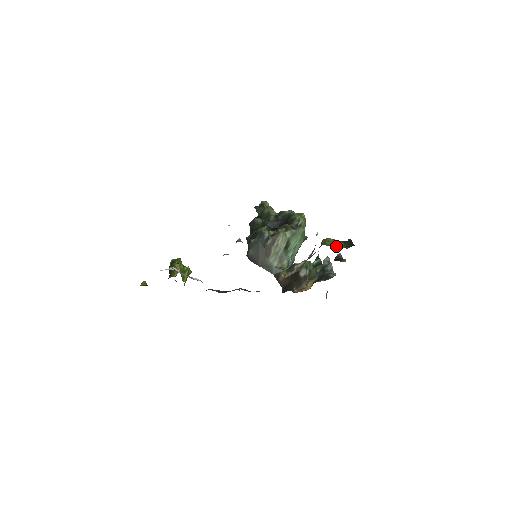
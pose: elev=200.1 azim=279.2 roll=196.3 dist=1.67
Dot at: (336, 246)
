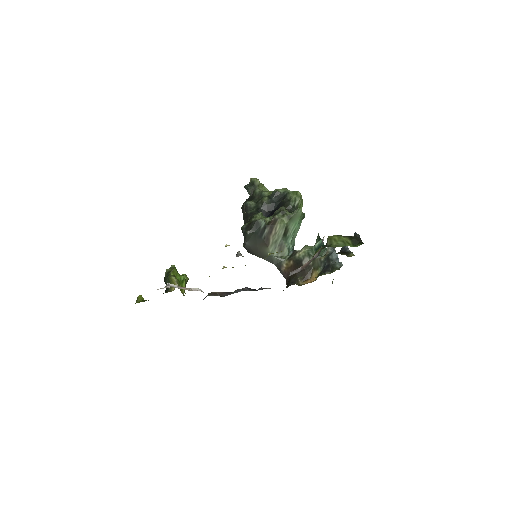
Dot at: (343, 246)
